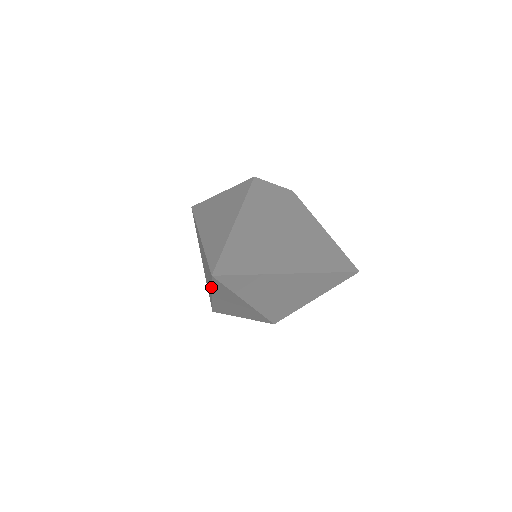
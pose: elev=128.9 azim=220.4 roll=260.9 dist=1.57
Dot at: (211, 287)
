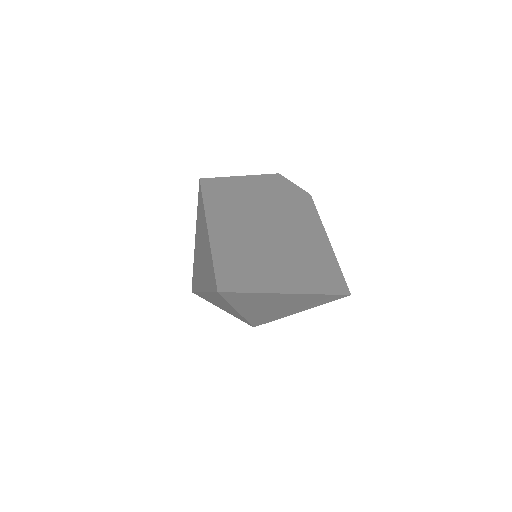
Dot at: (207, 289)
